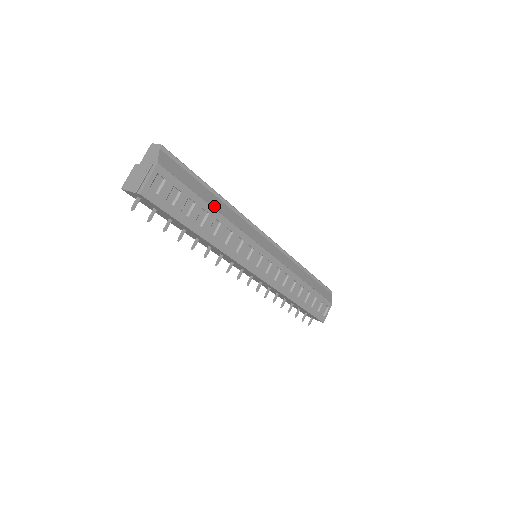
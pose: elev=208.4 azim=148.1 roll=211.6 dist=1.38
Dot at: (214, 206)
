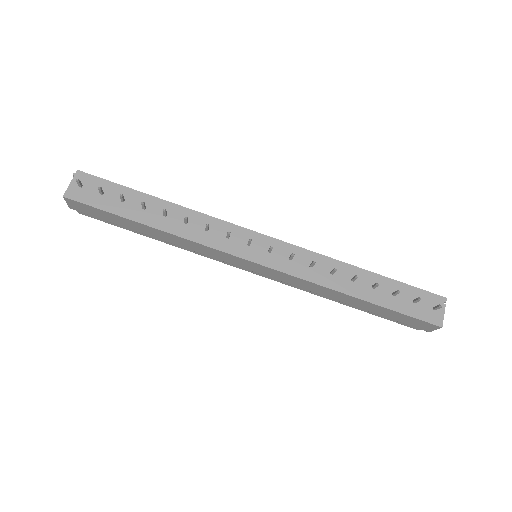
Dot at: occluded
